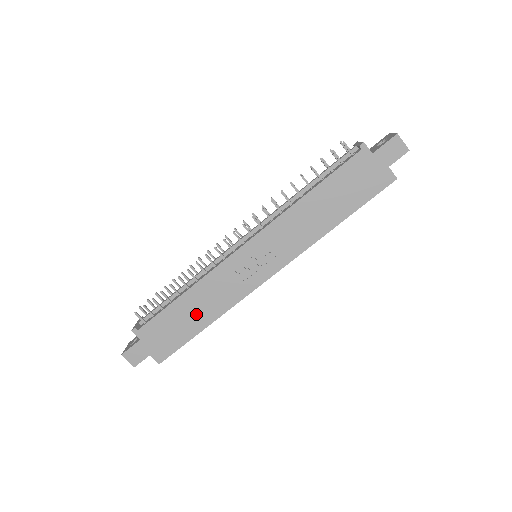
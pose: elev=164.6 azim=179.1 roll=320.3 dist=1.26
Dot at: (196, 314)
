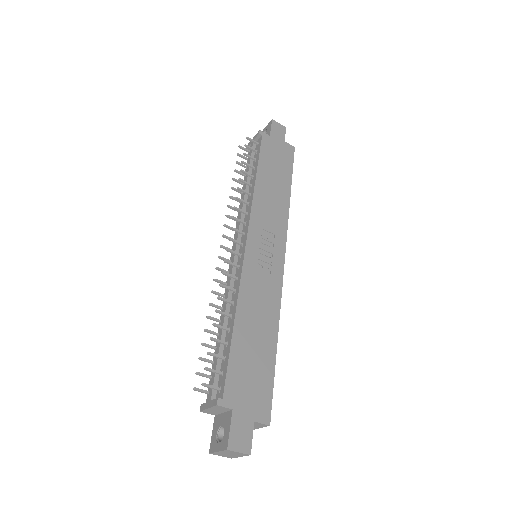
Dot at: (259, 335)
